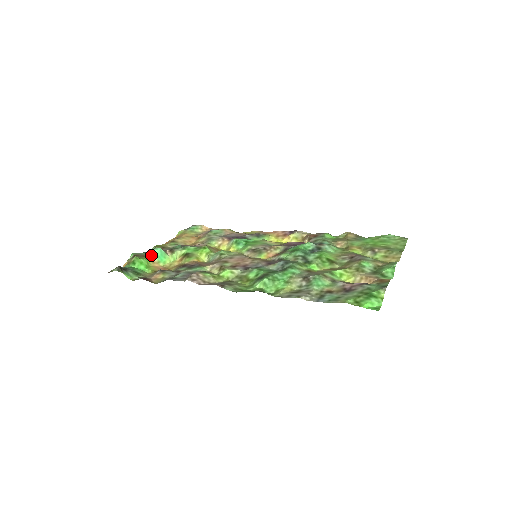
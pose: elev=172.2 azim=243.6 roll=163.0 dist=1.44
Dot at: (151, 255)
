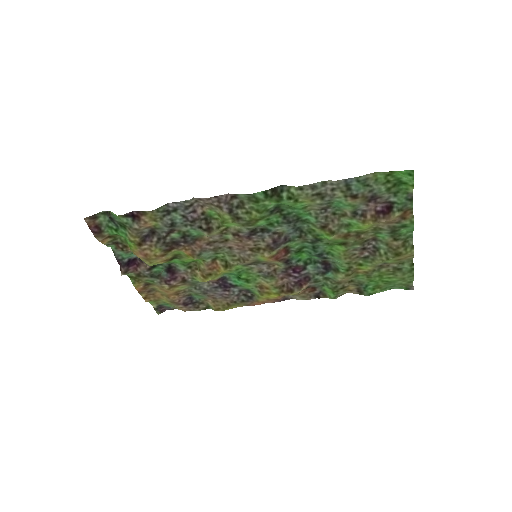
Dot at: occluded
